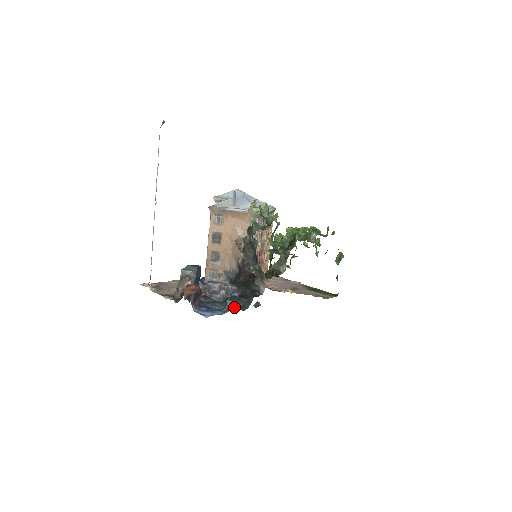
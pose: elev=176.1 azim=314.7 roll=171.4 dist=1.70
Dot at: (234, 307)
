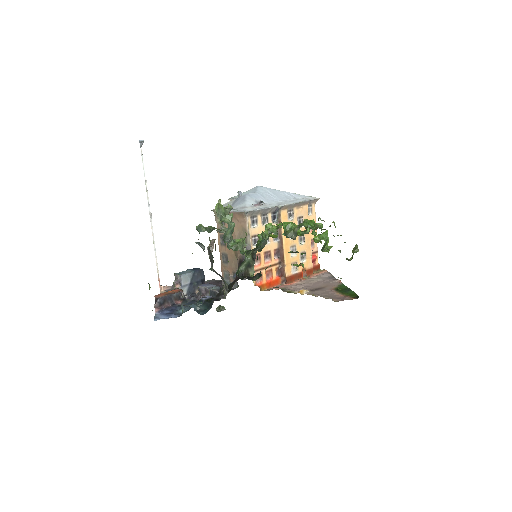
Dot at: occluded
